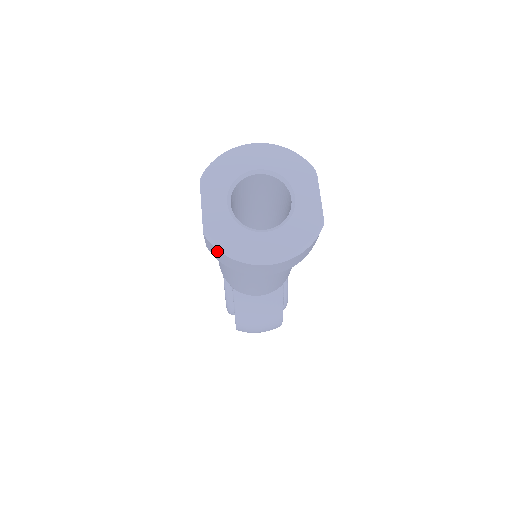
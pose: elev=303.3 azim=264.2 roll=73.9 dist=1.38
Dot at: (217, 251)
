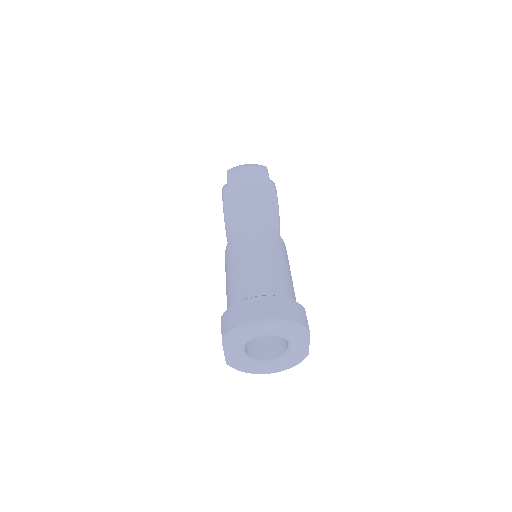
Dot at: occluded
